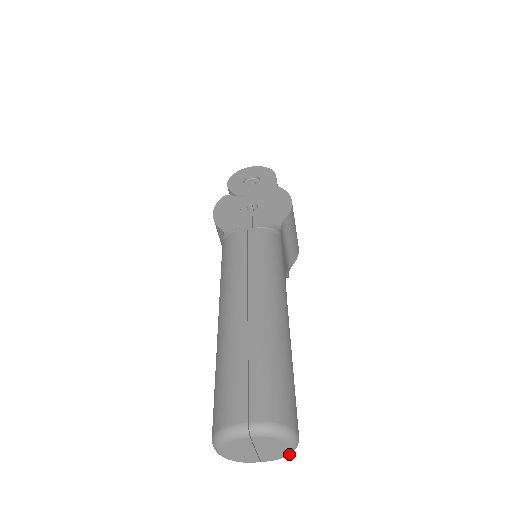
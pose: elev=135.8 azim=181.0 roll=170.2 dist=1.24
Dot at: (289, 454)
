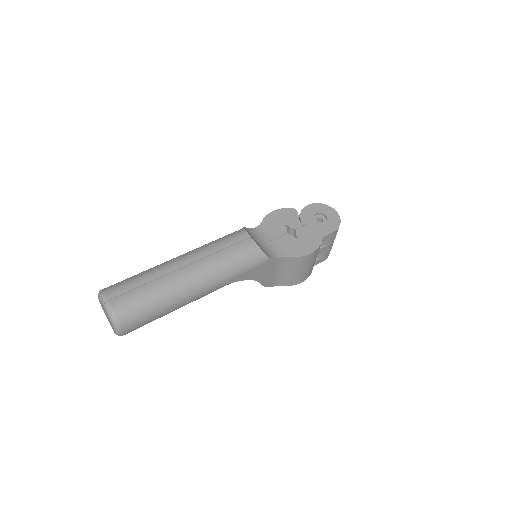
Dot at: (116, 334)
